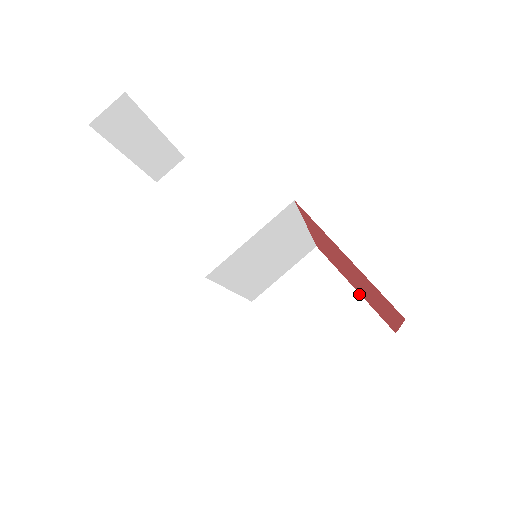
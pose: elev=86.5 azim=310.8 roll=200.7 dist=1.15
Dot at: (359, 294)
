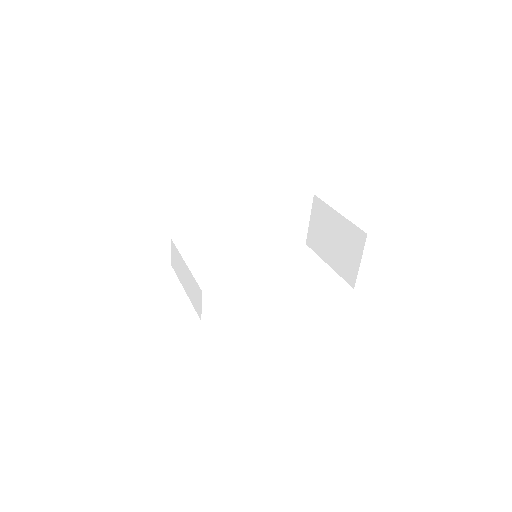
Dot at: (285, 198)
